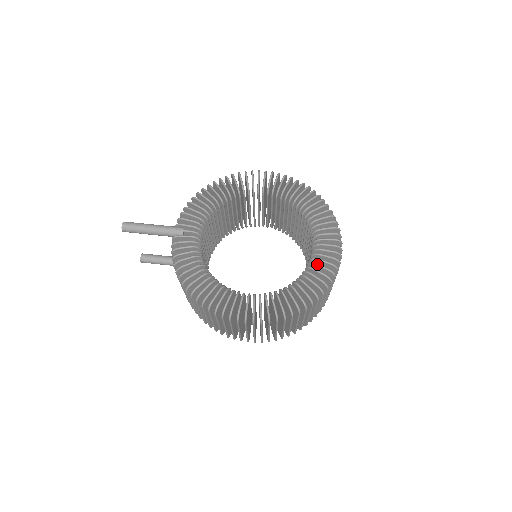
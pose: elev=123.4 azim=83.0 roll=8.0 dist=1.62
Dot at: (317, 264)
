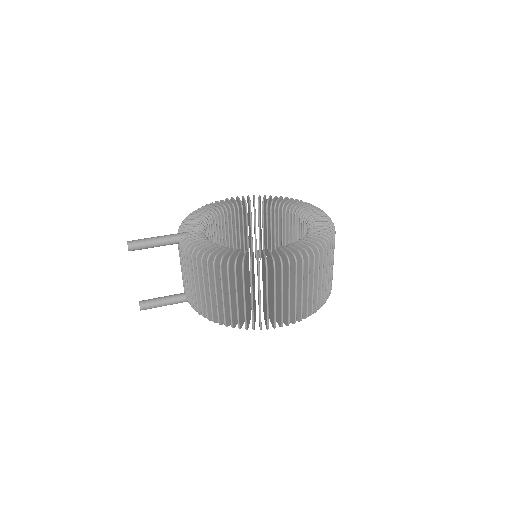
Dot at: (316, 221)
